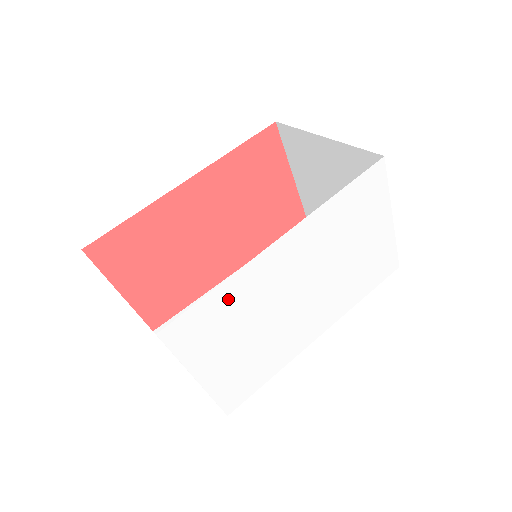
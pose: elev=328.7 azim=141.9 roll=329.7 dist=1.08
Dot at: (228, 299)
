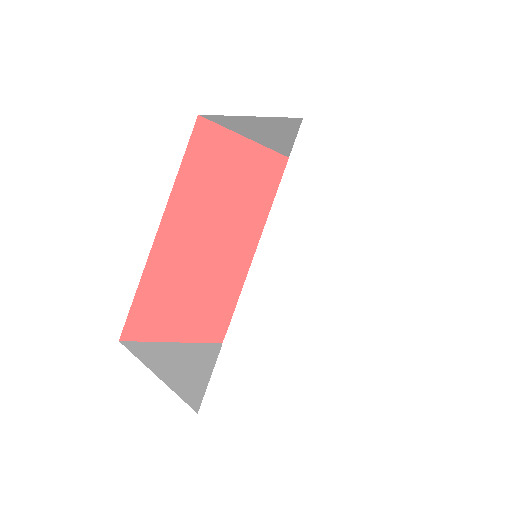
Dot at: (239, 346)
